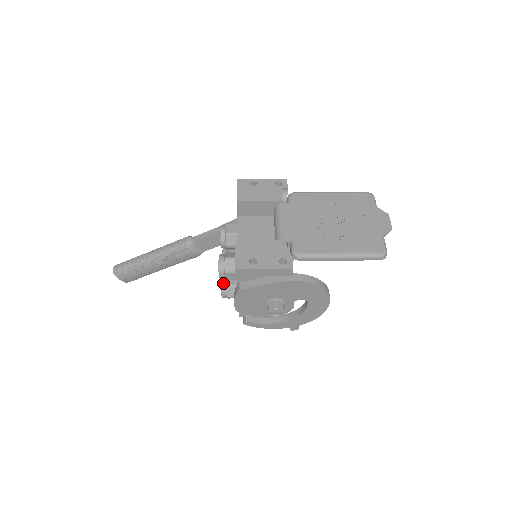
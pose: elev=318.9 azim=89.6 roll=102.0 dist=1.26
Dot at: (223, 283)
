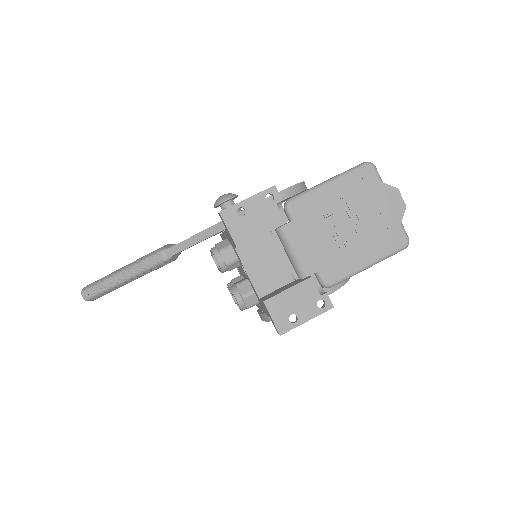
Dot at: occluded
